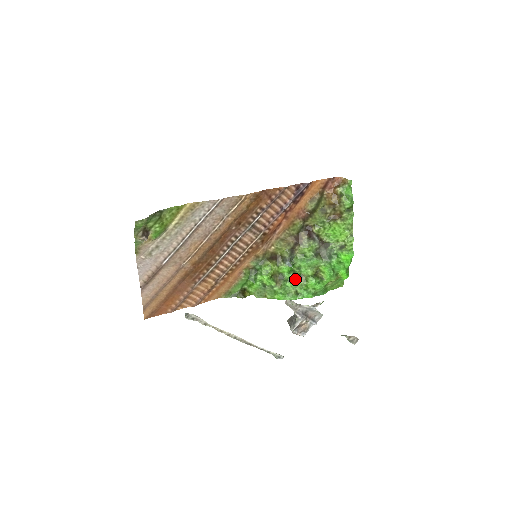
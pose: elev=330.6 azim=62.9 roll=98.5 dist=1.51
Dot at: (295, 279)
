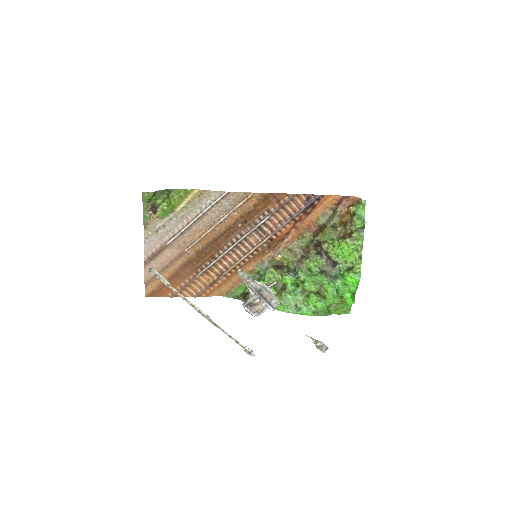
Dot at: (297, 292)
